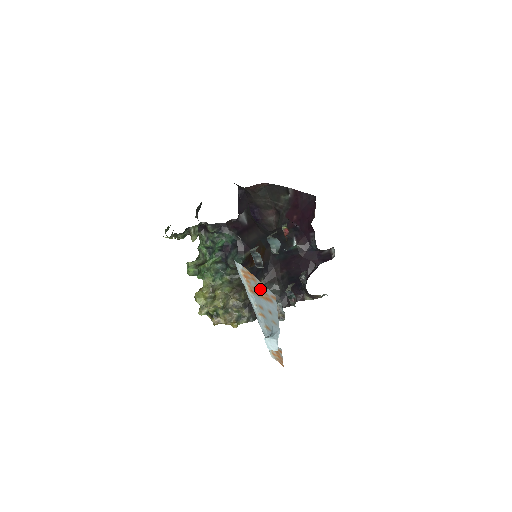
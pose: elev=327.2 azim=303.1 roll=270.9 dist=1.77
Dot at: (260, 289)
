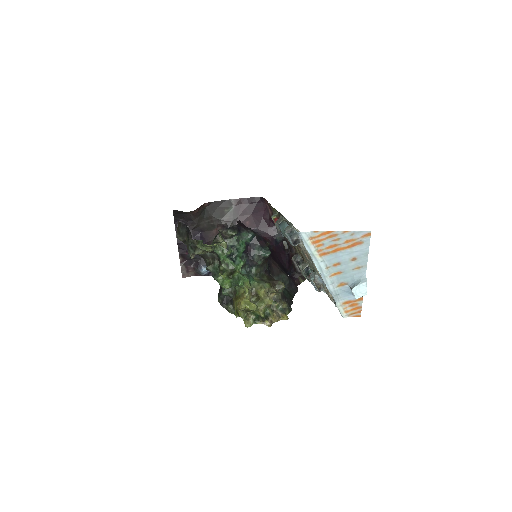
Dot at: (342, 241)
